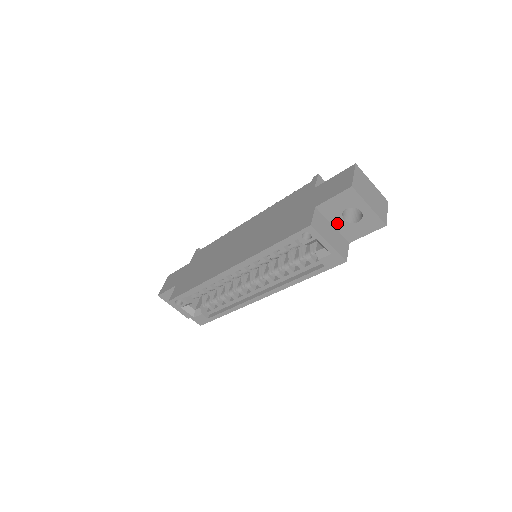
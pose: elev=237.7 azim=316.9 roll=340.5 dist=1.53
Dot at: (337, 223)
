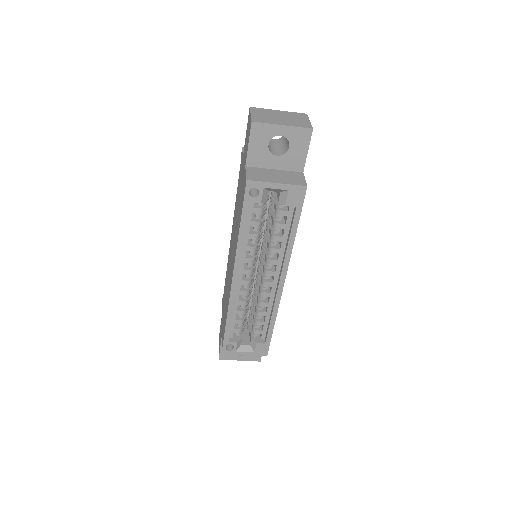
Dot at: (275, 164)
